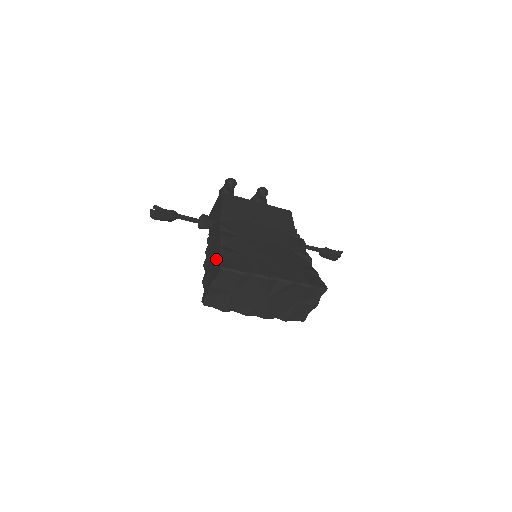
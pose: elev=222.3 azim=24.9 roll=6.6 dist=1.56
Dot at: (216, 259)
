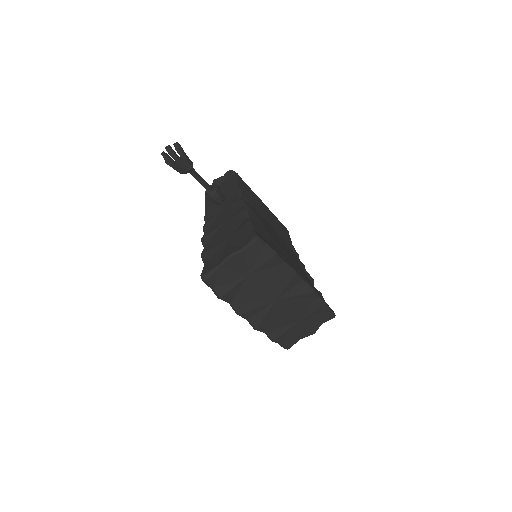
Dot at: (238, 230)
